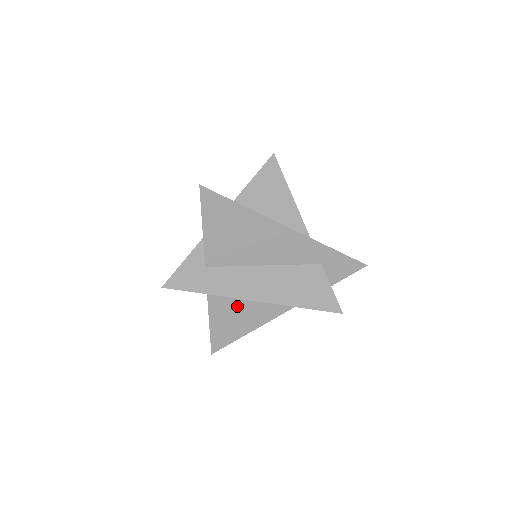
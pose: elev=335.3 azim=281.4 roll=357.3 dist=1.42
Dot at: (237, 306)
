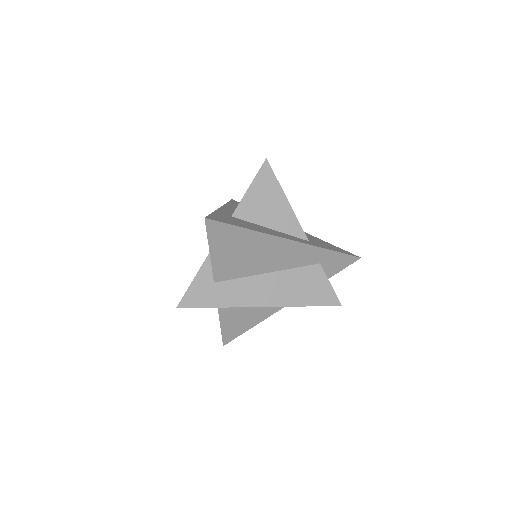
Dot at: (244, 307)
